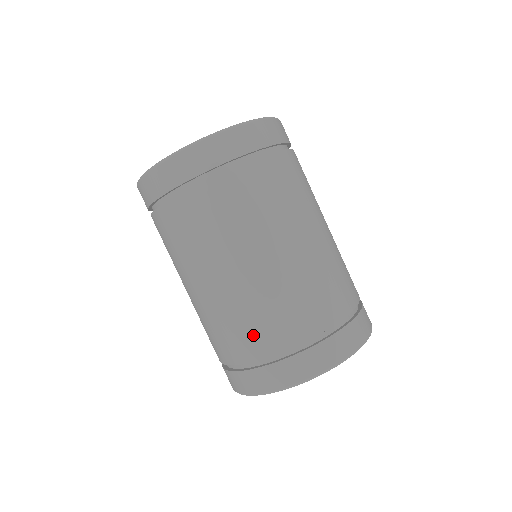
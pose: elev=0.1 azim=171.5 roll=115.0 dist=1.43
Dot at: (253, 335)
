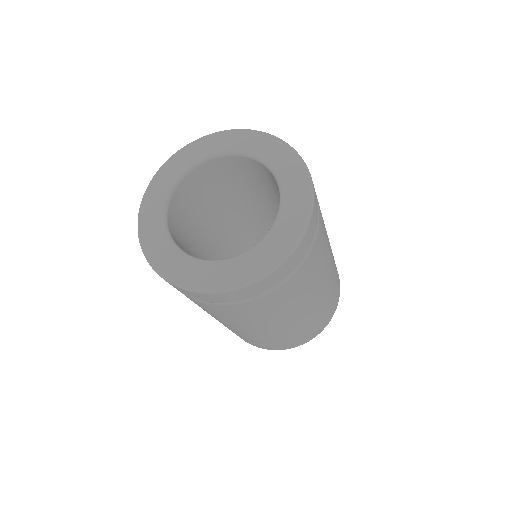
Dot at: (276, 340)
